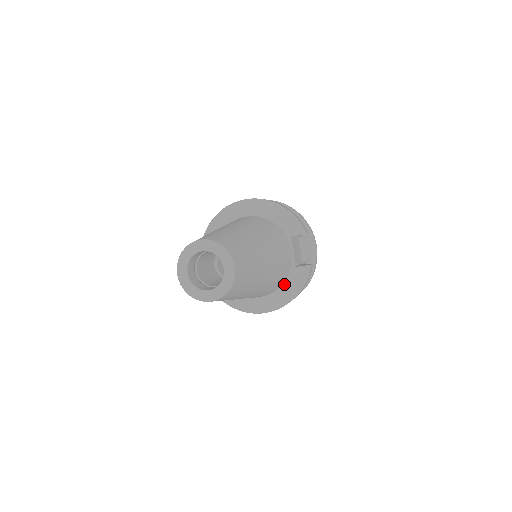
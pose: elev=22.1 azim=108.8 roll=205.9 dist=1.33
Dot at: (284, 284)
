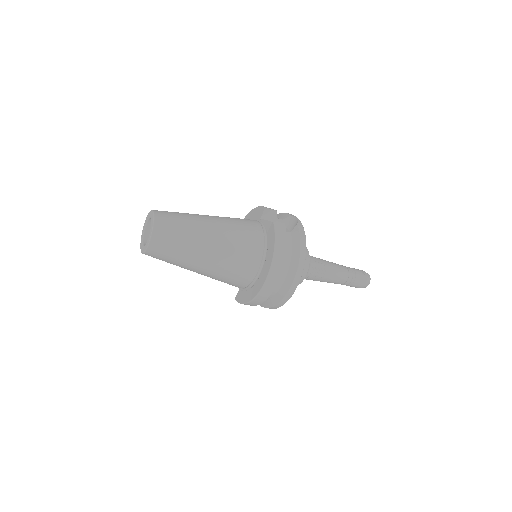
Dot at: (267, 250)
